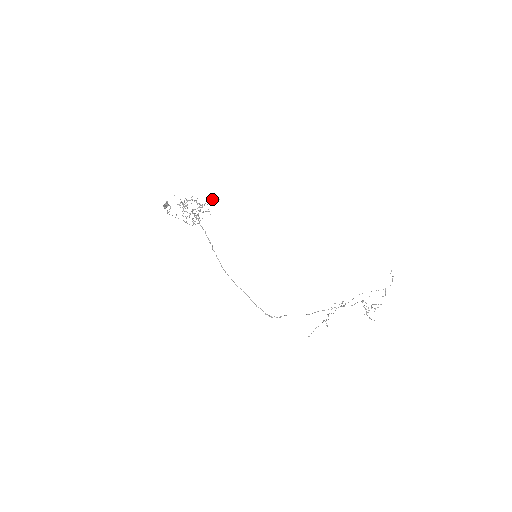
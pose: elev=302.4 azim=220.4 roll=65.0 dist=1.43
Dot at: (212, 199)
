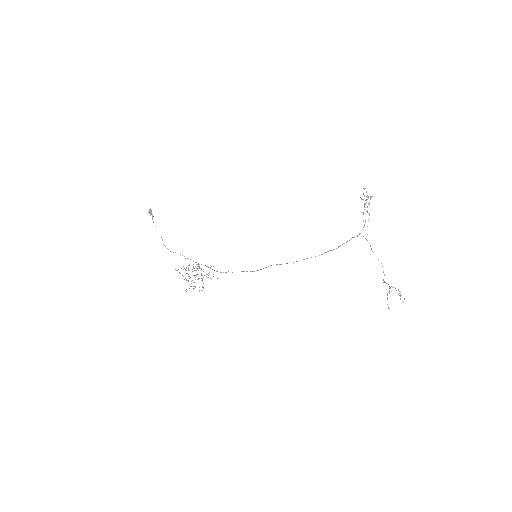
Dot at: occluded
